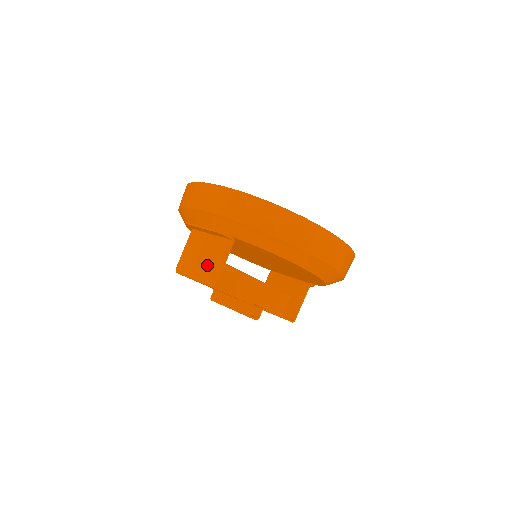
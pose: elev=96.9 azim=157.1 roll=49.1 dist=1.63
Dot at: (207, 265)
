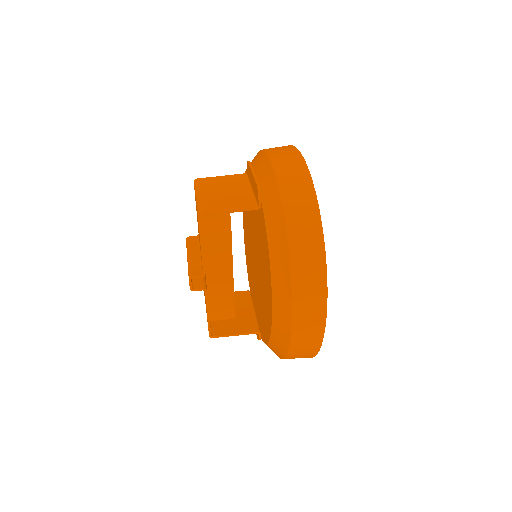
Dot at: (218, 199)
